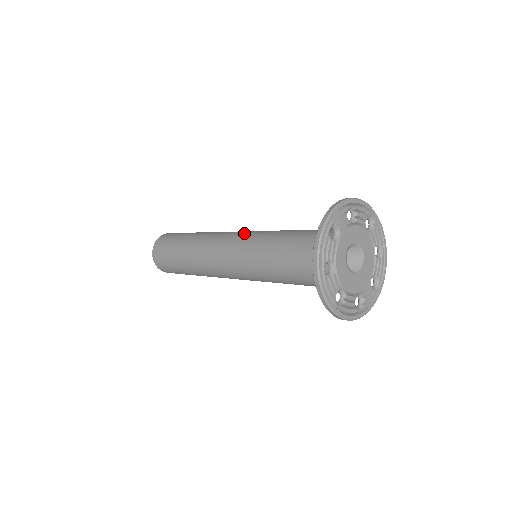
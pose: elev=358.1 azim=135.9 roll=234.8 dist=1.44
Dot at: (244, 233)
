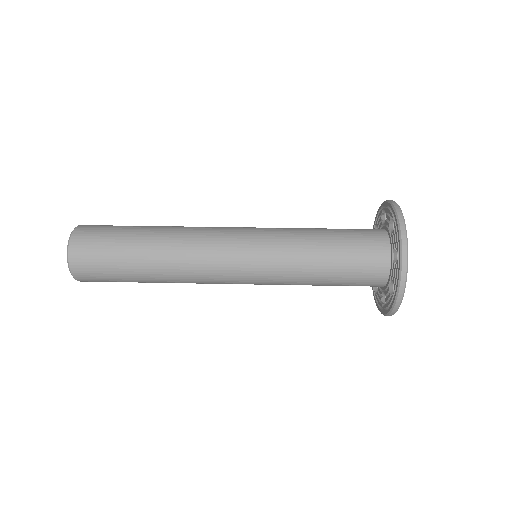
Dot at: (248, 263)
